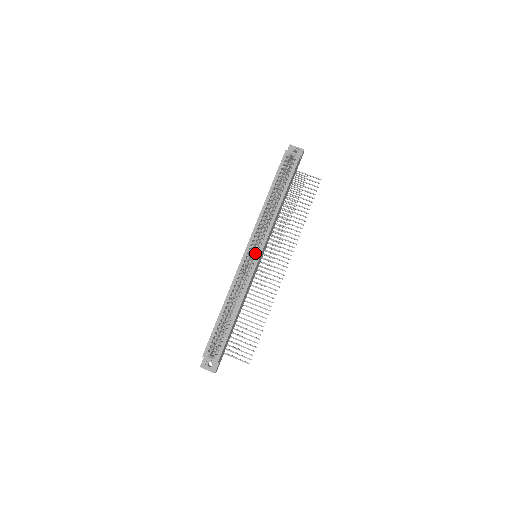
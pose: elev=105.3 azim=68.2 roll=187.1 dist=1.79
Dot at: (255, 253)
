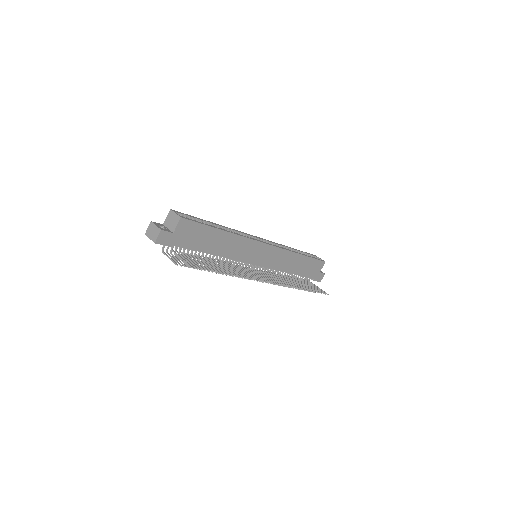
Dot at: occluded
